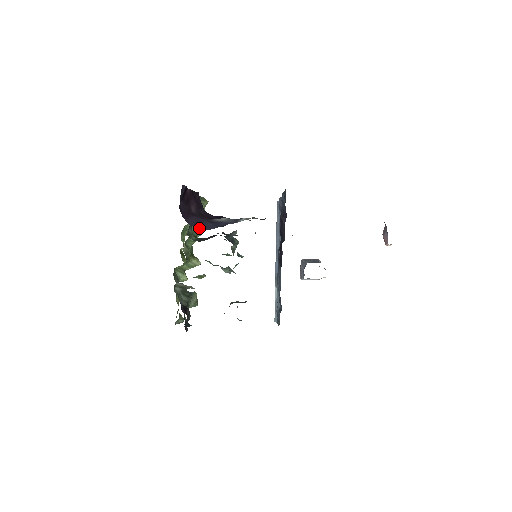
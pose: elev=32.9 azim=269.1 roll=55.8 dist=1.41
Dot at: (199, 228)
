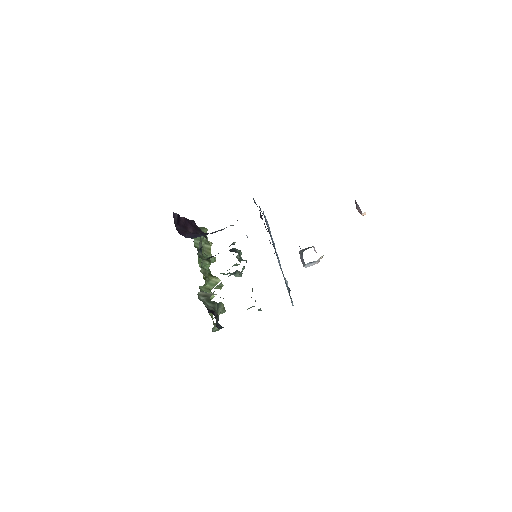
Dot at: occluded
